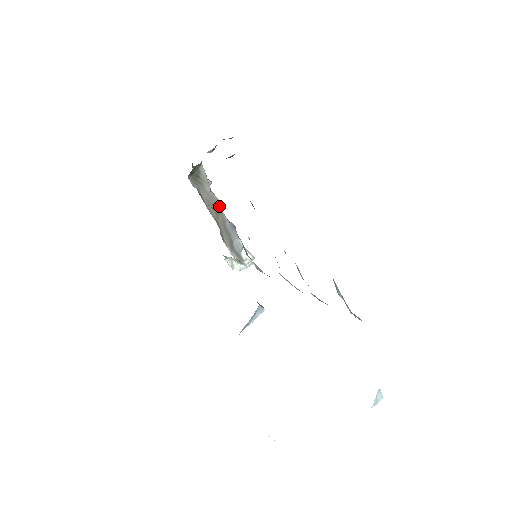
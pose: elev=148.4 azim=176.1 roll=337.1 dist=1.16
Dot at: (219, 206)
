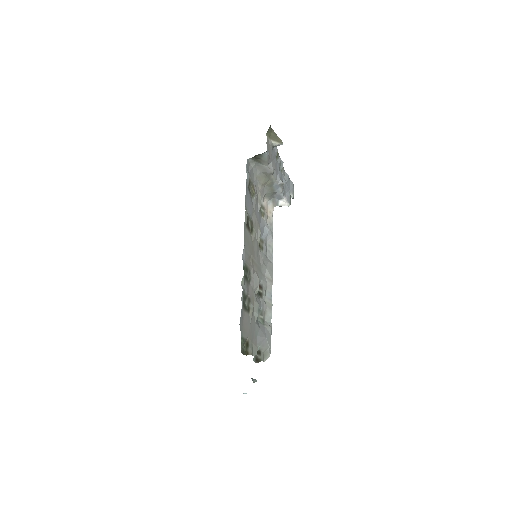
Dot at: (272, 175)
